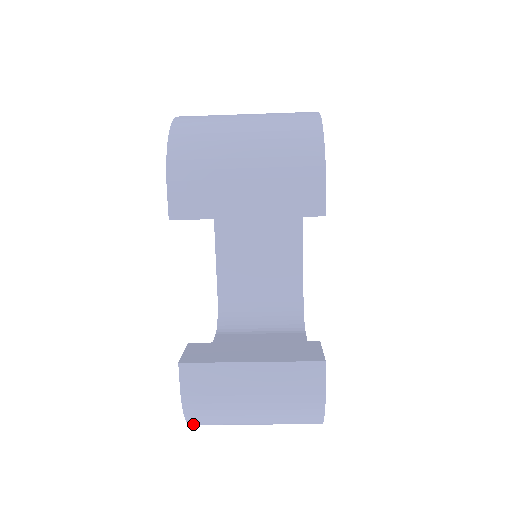
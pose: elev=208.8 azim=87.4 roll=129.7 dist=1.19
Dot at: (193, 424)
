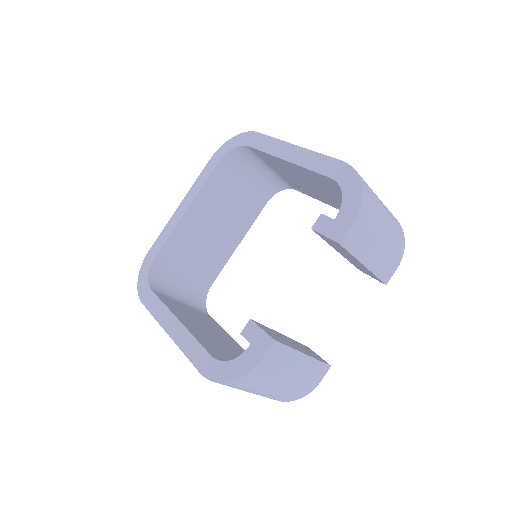
Dot at: (227, 383)
